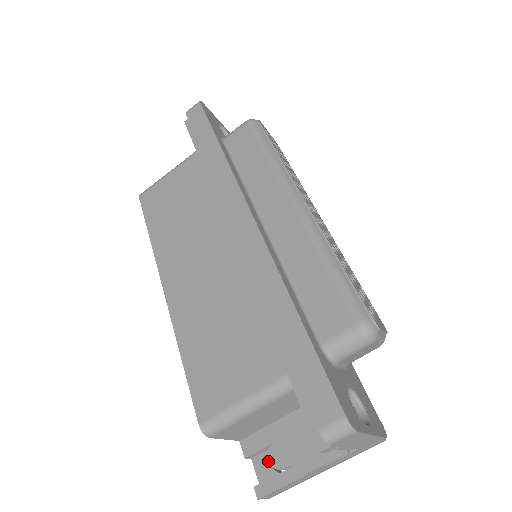
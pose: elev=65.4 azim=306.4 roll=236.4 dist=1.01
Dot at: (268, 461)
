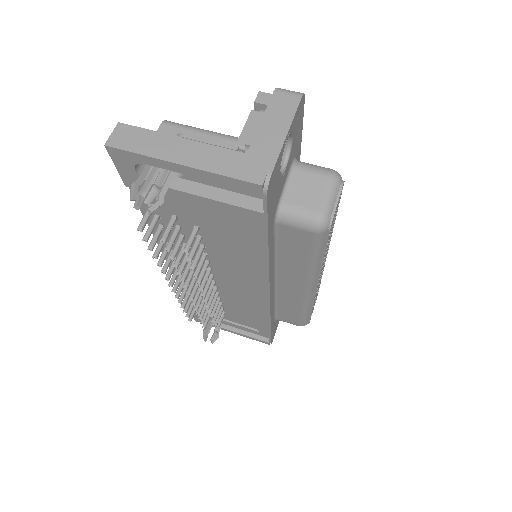
Dot at: occluded
